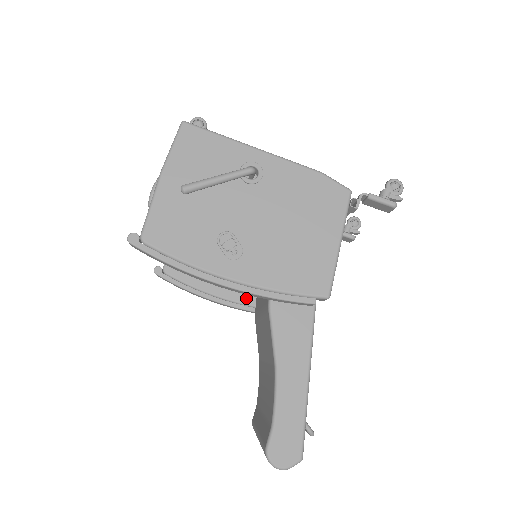
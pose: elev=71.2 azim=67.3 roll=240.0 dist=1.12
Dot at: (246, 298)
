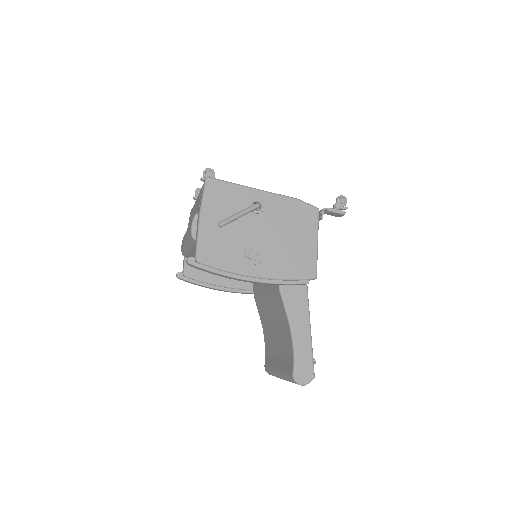
Dot at: (245, 284)
